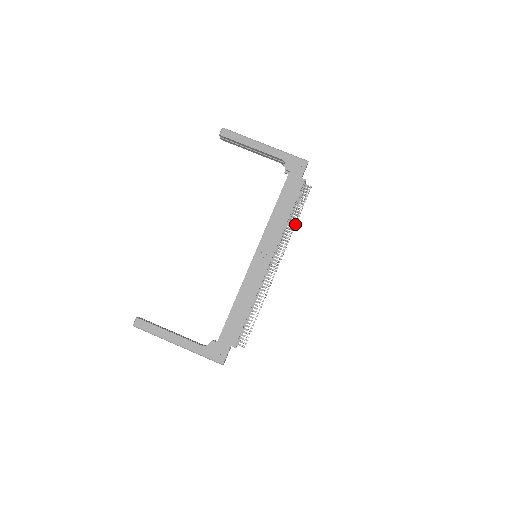
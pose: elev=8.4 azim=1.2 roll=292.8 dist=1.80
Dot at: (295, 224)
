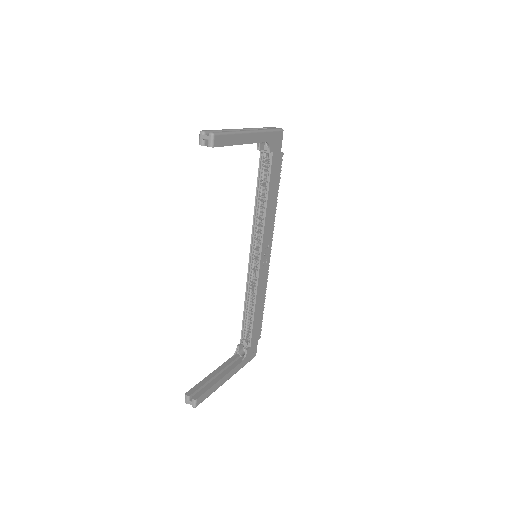
Dot at: occluded
